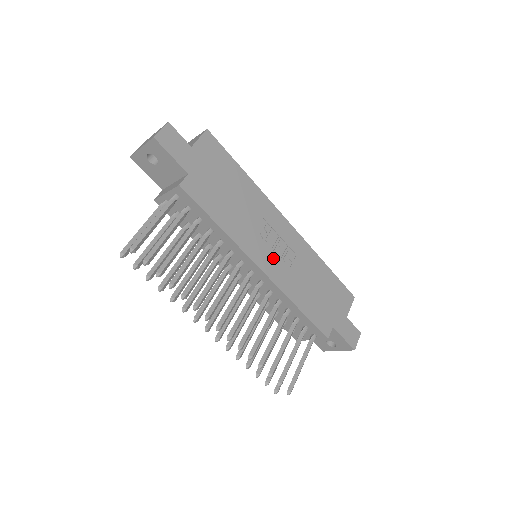
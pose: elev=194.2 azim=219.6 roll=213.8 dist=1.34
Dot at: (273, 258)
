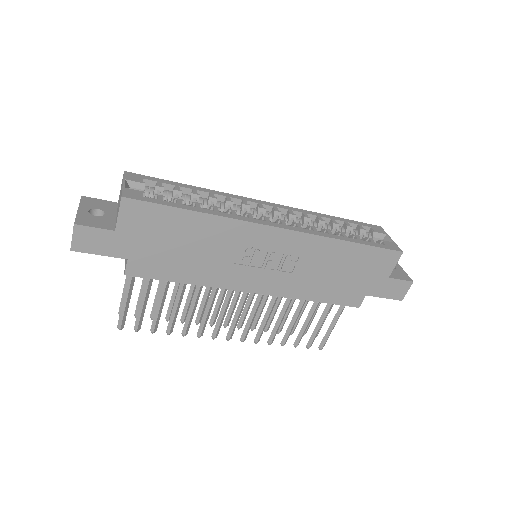
Dot at: (266, 275)
